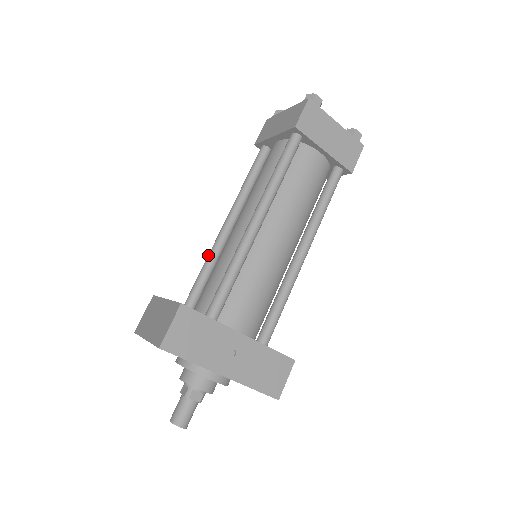
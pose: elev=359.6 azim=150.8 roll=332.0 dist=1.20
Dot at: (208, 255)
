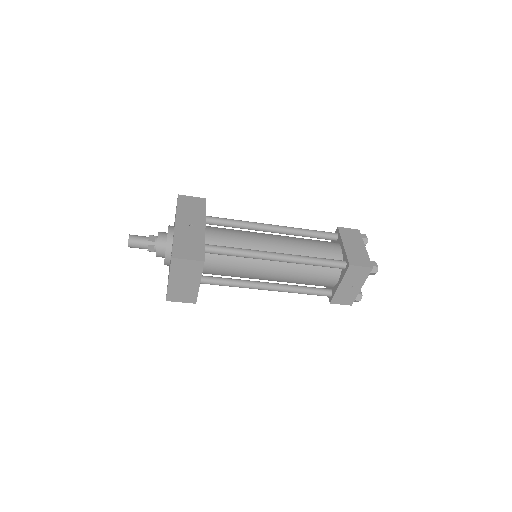
Dot at: occluded
